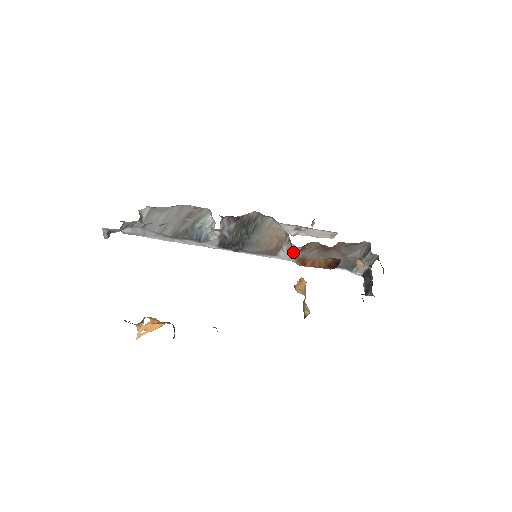
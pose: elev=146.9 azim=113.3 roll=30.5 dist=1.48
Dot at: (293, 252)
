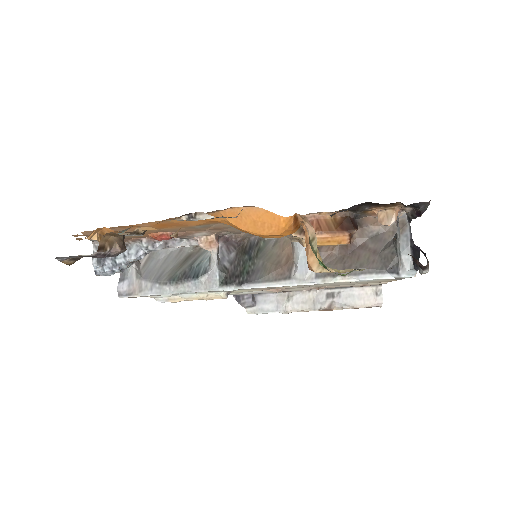
Dot at: occluded
